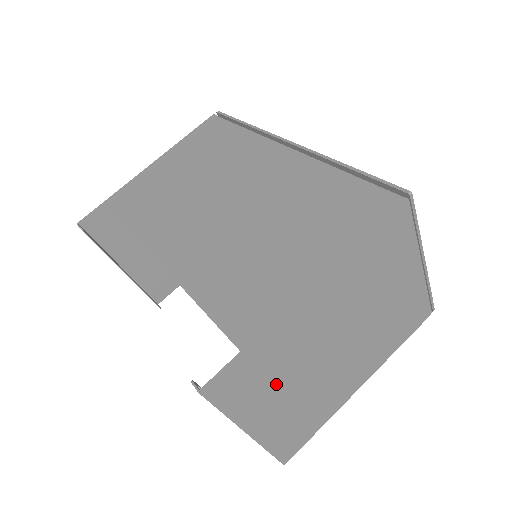
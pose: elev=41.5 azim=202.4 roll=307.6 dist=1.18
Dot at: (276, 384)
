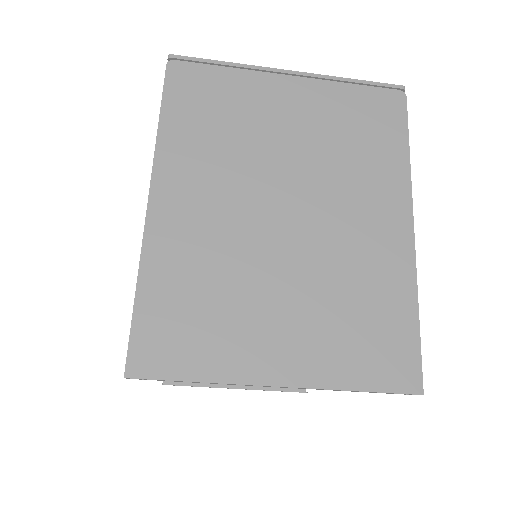
Dot at: (239, 308)
